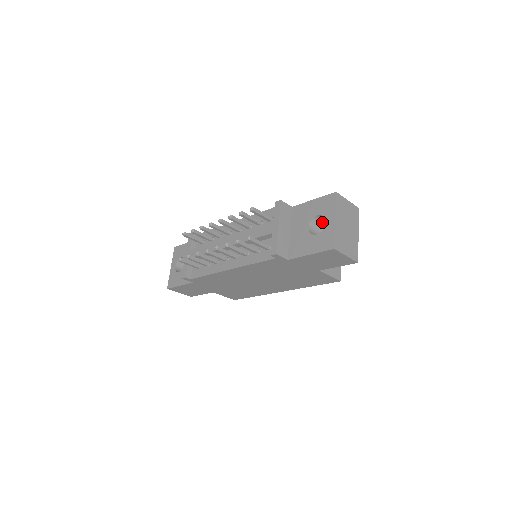
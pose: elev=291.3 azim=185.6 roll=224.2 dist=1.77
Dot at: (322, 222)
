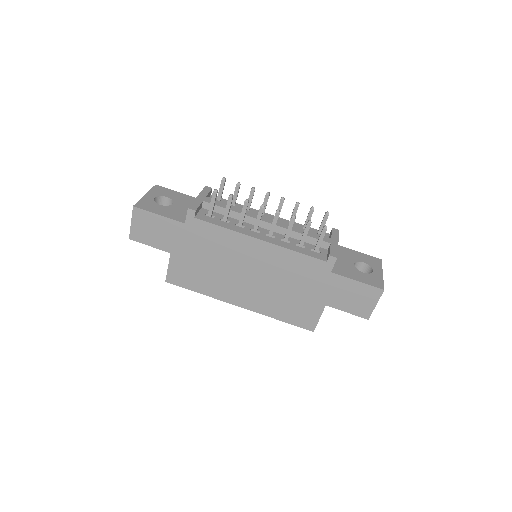
Dot at: occluded
